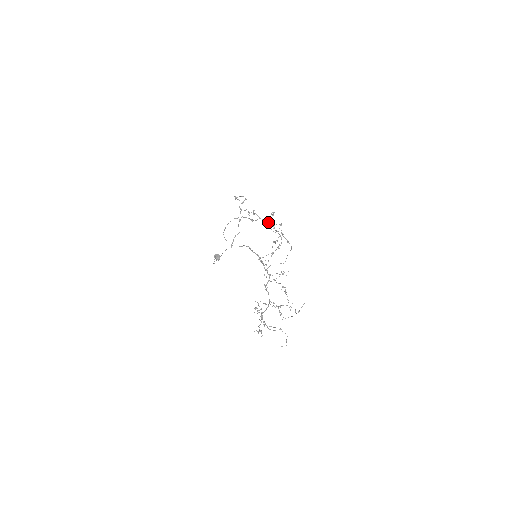
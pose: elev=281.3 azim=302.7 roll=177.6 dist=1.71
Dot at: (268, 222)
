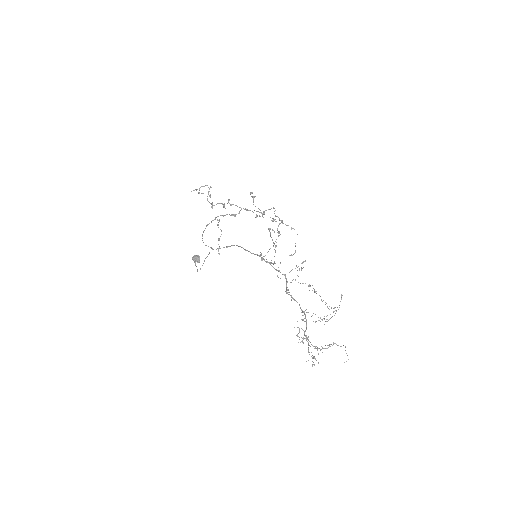
Dot at: occluded
